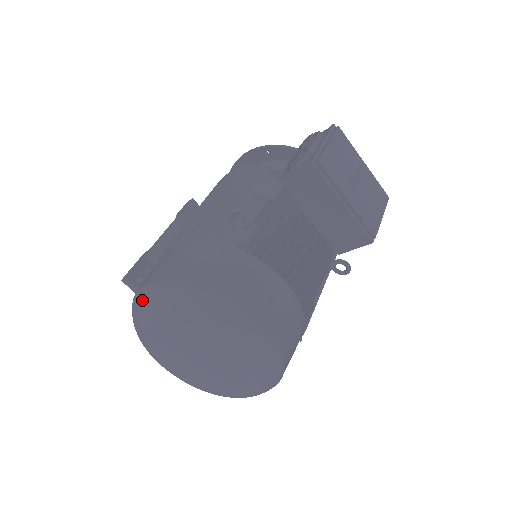
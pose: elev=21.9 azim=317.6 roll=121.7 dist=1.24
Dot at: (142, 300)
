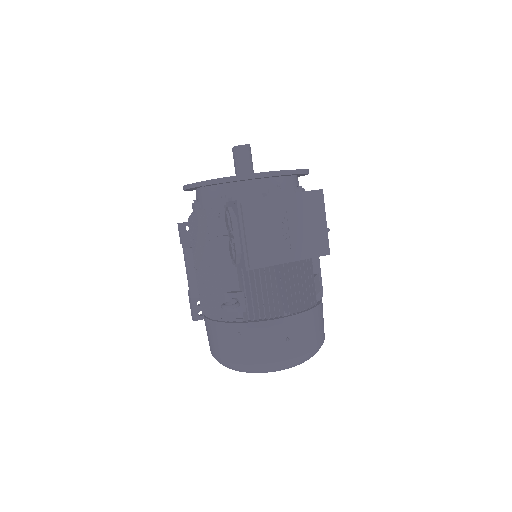
Dot at: occluded
